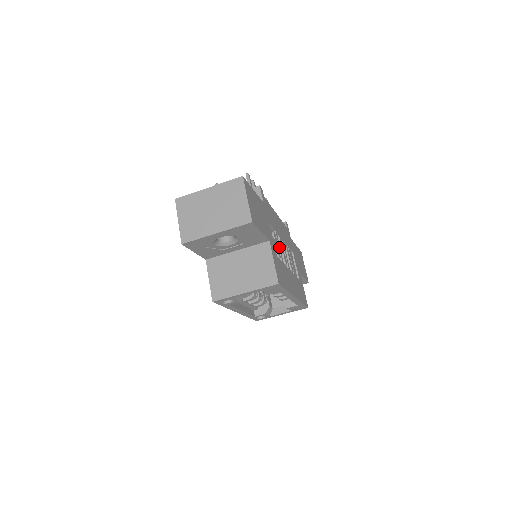
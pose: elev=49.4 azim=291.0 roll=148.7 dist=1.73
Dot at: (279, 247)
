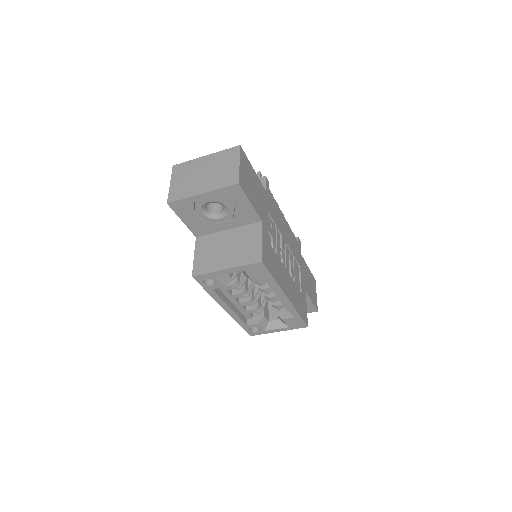
Dot at: (277, 241)
